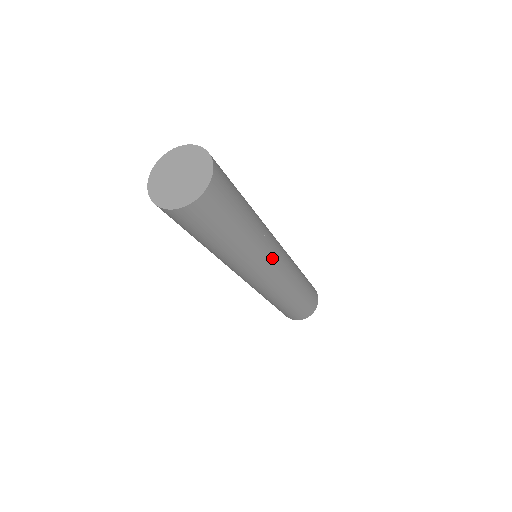
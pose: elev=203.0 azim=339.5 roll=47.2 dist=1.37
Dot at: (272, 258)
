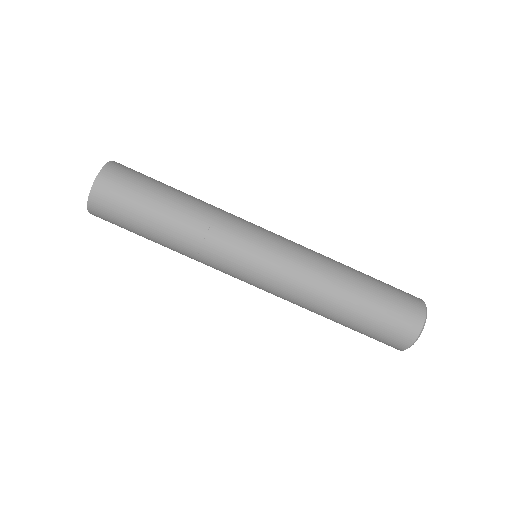
Dot at: (245, 235)
